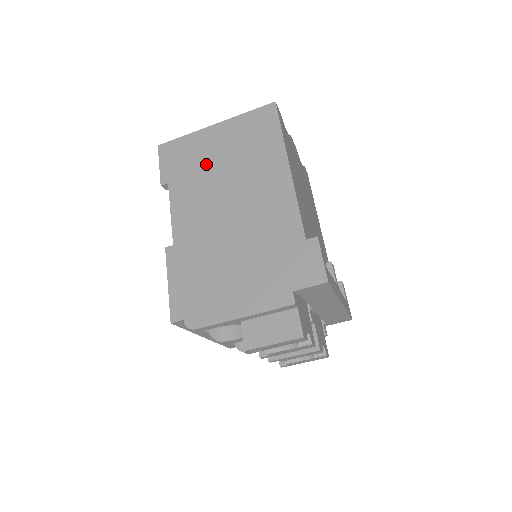
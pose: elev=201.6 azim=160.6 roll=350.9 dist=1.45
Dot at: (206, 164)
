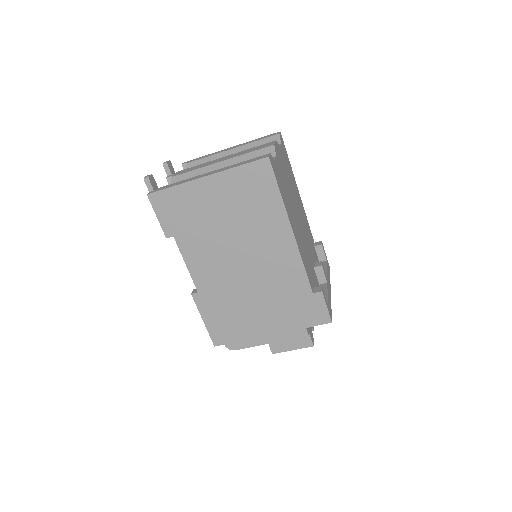
Dot at: (208, 221)
